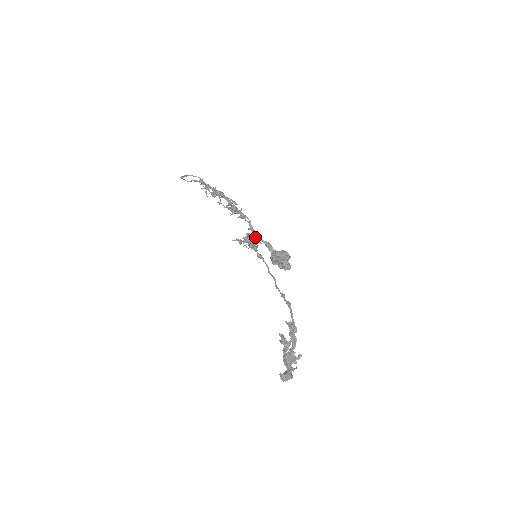
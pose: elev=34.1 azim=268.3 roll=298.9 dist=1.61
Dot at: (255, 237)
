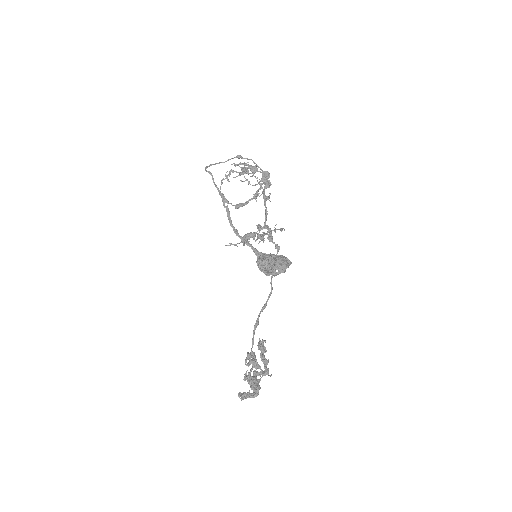
Dot at: (265, 228)
